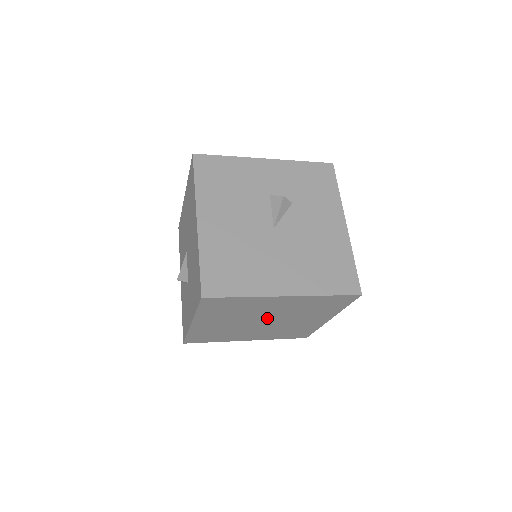
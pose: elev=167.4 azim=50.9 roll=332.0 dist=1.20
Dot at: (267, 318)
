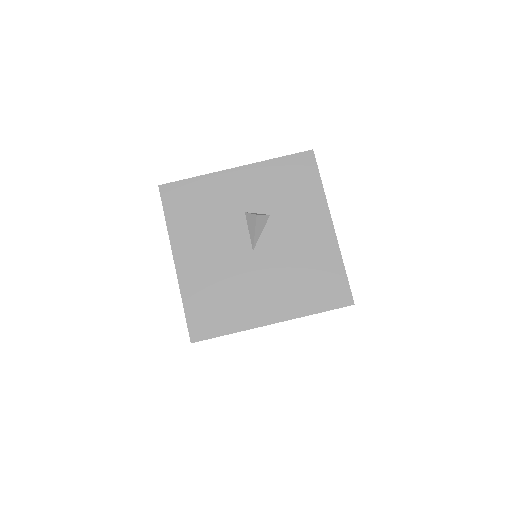
Dot at: occluded
